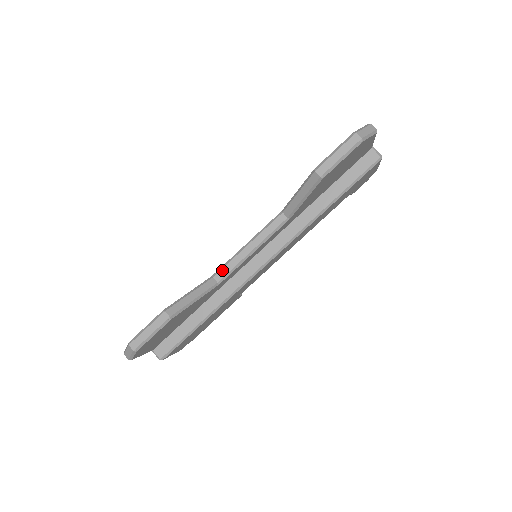
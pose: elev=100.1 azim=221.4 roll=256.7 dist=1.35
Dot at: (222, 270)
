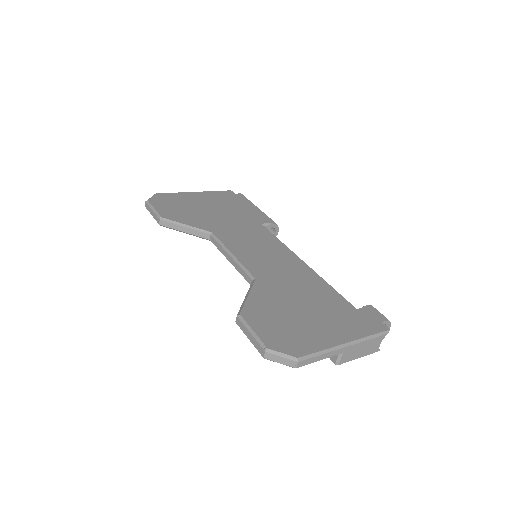
Dot at: (215, 240)
